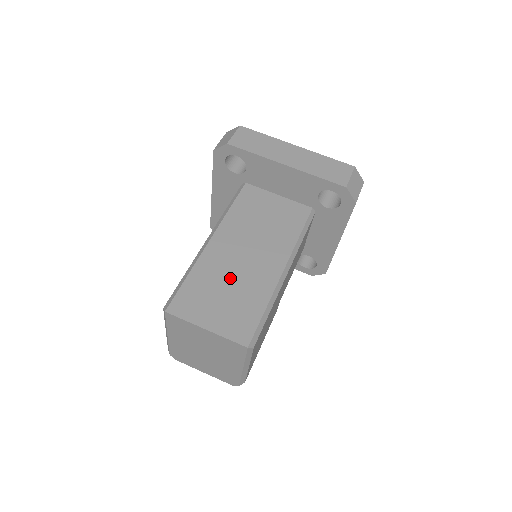
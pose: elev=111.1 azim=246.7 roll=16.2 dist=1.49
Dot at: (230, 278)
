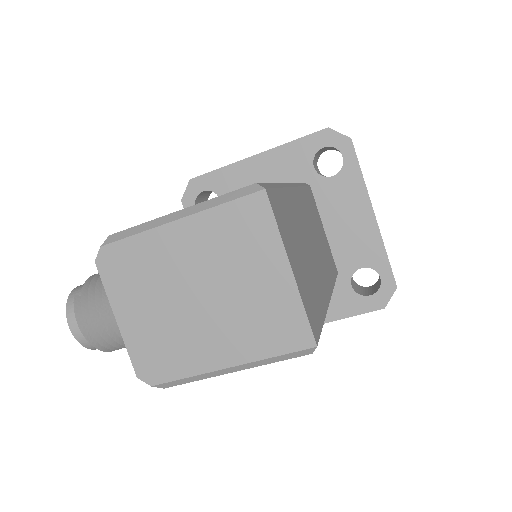
Dot at: (305, 246)
